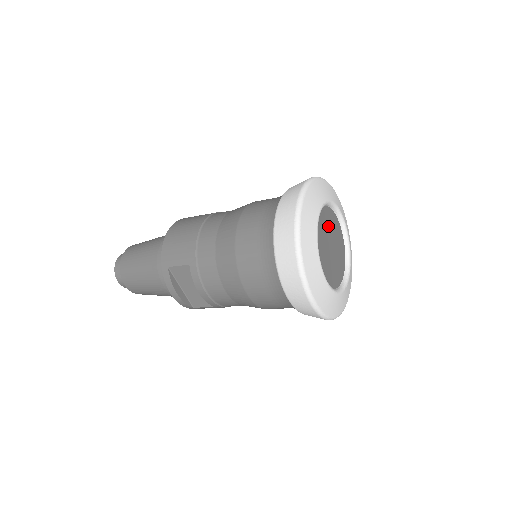
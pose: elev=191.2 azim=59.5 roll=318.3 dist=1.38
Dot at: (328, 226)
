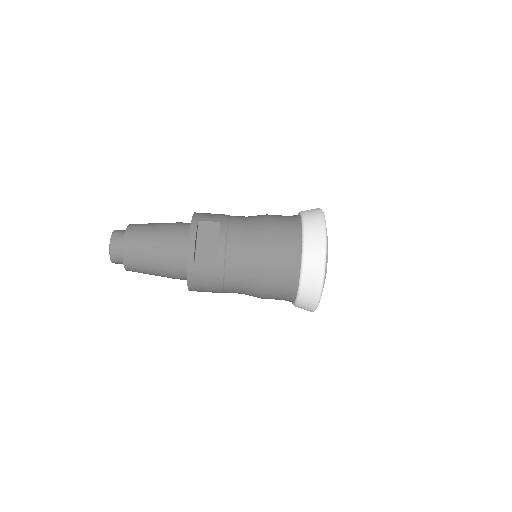
Dot at: occluded
